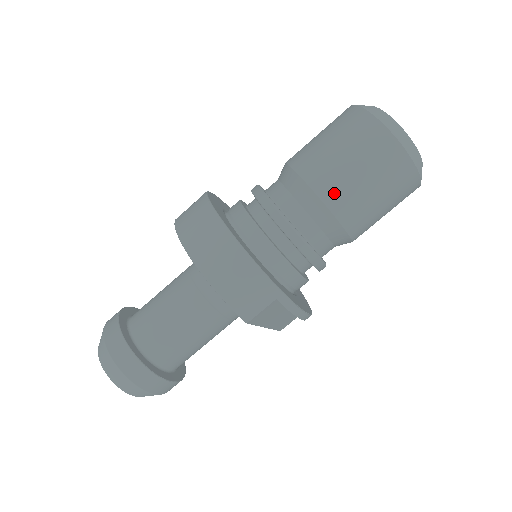
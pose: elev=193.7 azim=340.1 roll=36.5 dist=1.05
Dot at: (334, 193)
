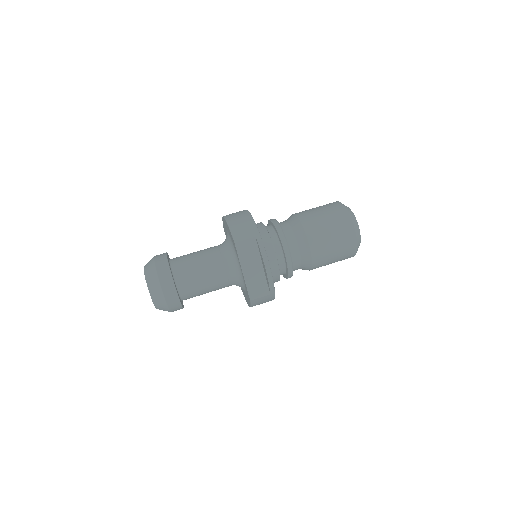
Dot at: (306, 217)
